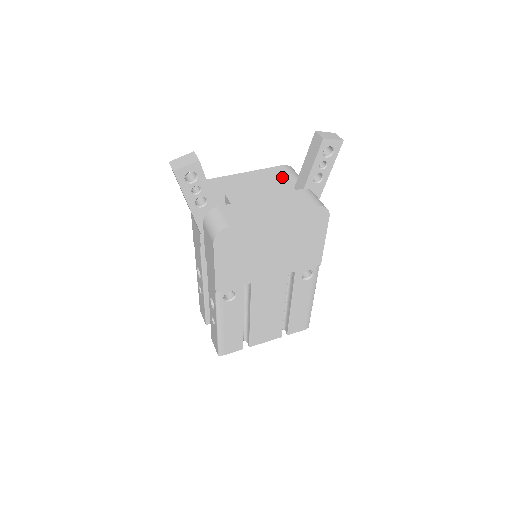
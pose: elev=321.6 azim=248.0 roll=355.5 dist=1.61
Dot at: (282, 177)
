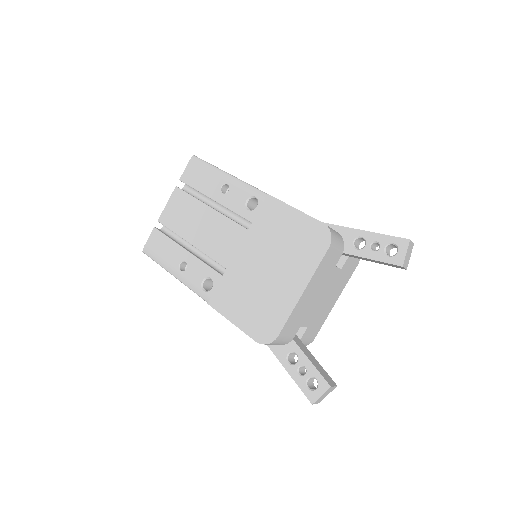
Dot at: (332, 263)
